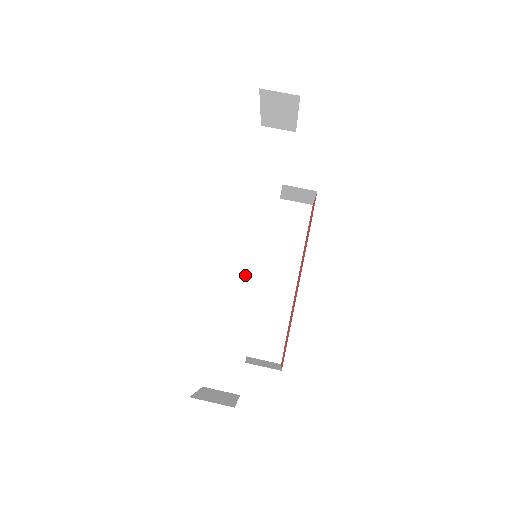
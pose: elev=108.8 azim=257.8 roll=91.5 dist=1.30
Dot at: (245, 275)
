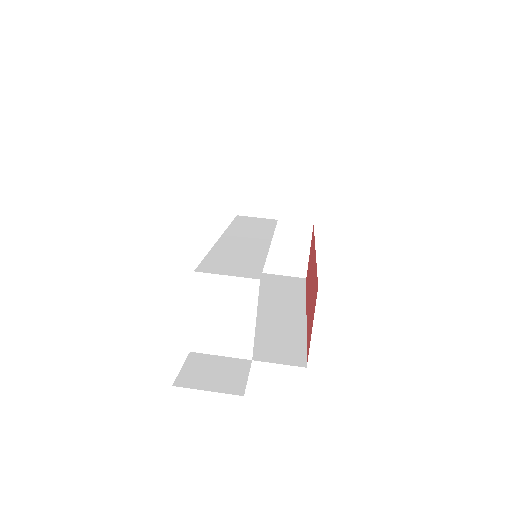
Dot at: (248, 242)
